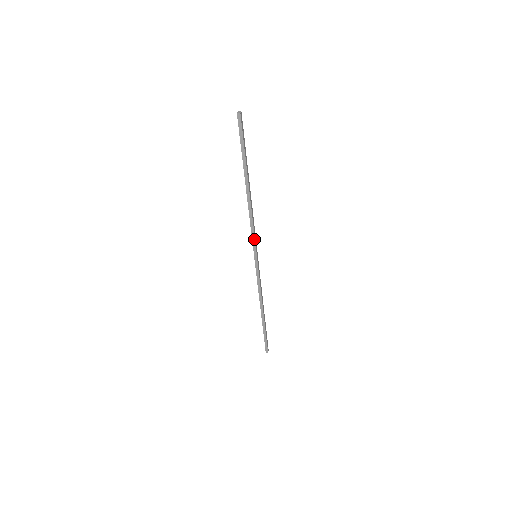
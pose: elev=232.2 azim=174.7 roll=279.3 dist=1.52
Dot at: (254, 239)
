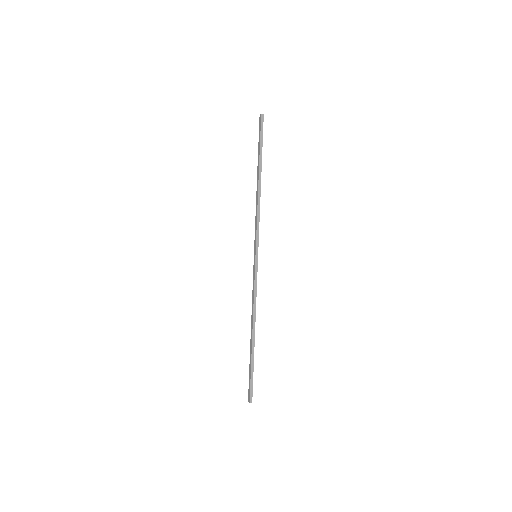
Dot at: (258, 234)
